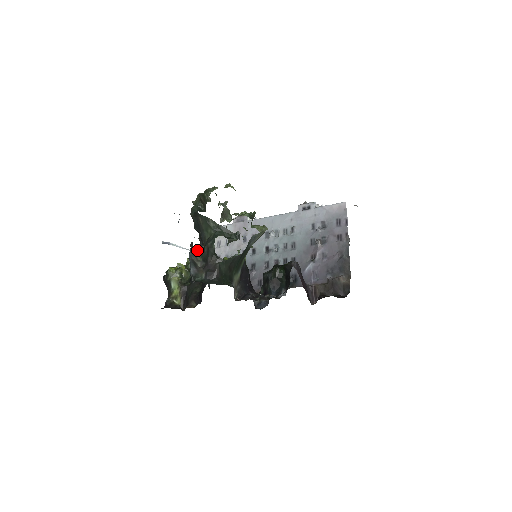
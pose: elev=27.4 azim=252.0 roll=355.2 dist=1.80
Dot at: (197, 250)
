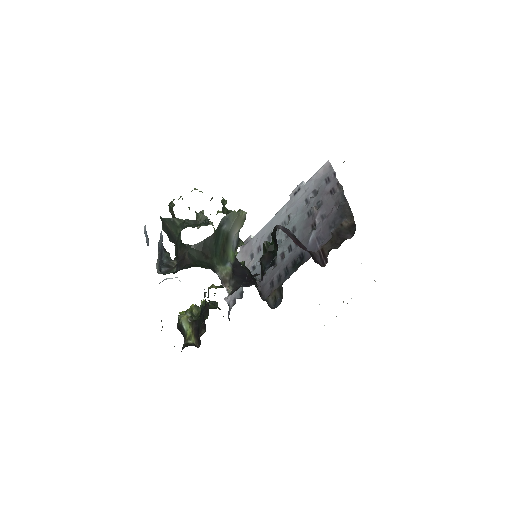
Dot at: occluded
